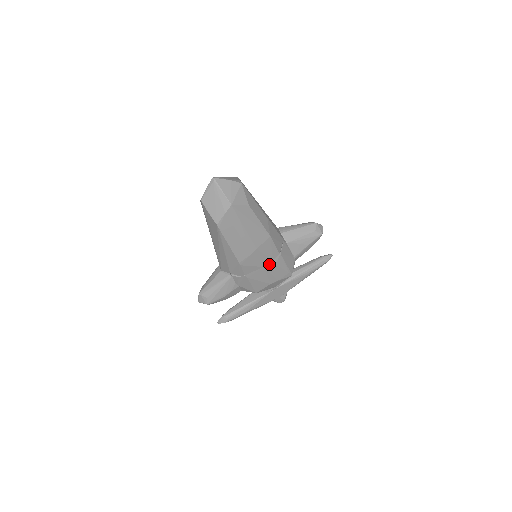
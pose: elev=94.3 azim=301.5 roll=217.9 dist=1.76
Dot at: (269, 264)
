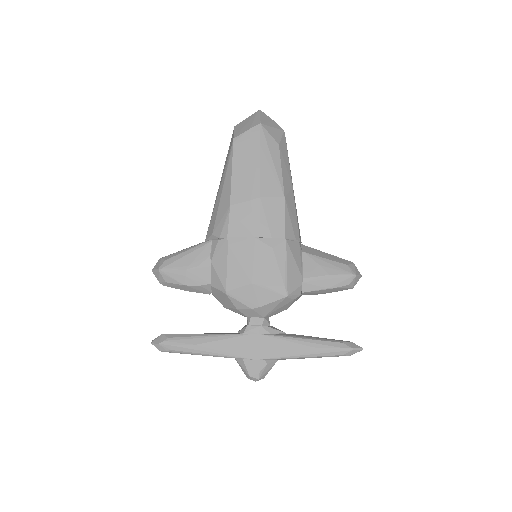
Dot at: (265, 241)
